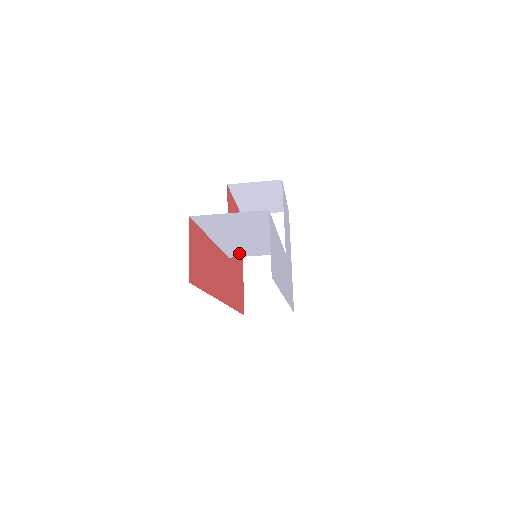
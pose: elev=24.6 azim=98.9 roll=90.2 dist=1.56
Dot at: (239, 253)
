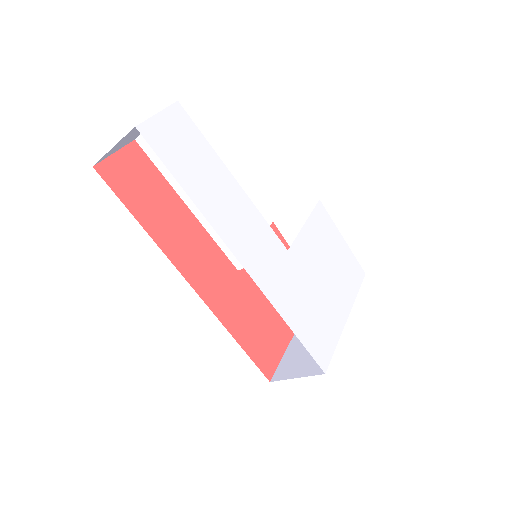
Dot at: occluded
